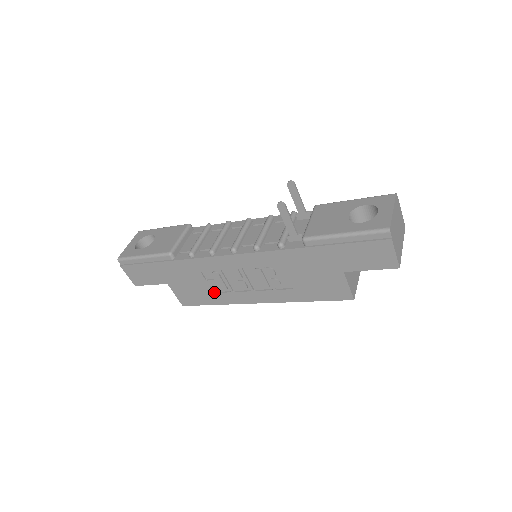
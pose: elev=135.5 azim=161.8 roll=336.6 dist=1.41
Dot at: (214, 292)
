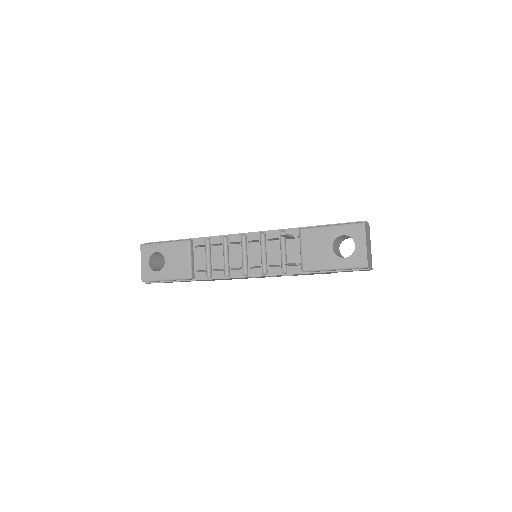
Dot at: occluded
